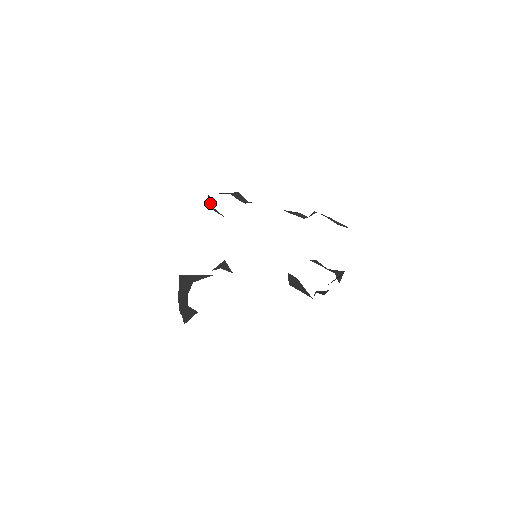
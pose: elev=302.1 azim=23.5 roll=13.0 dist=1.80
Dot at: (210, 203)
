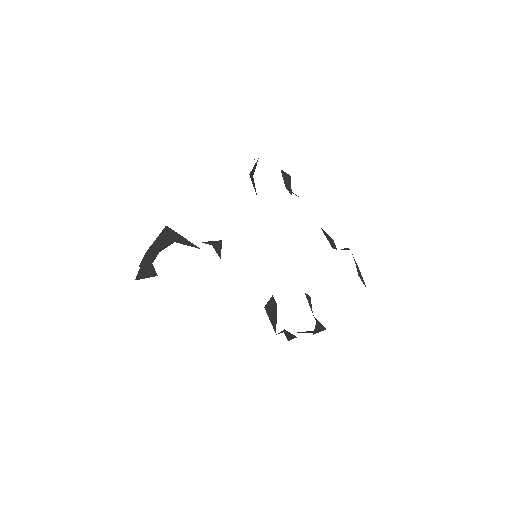
Dot at: (253, 168)
